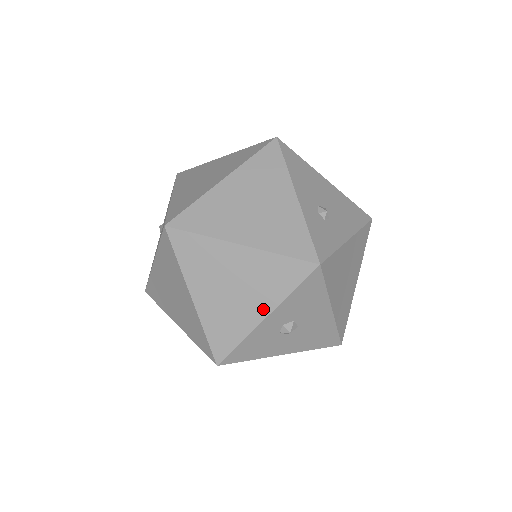
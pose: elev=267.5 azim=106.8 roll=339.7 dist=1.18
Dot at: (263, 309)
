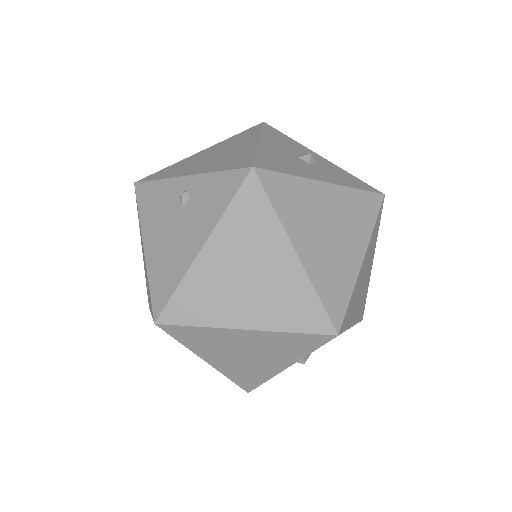
Dot at: occluded
